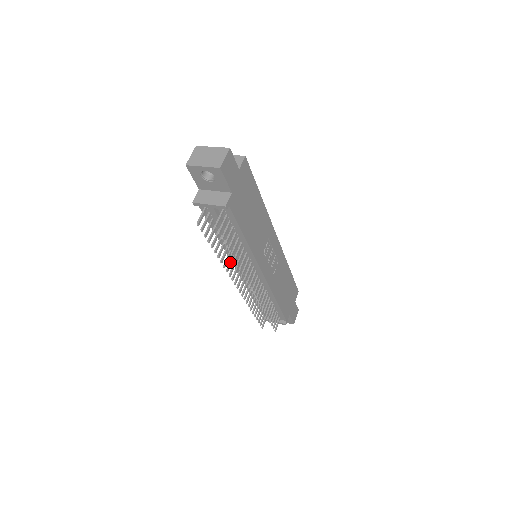
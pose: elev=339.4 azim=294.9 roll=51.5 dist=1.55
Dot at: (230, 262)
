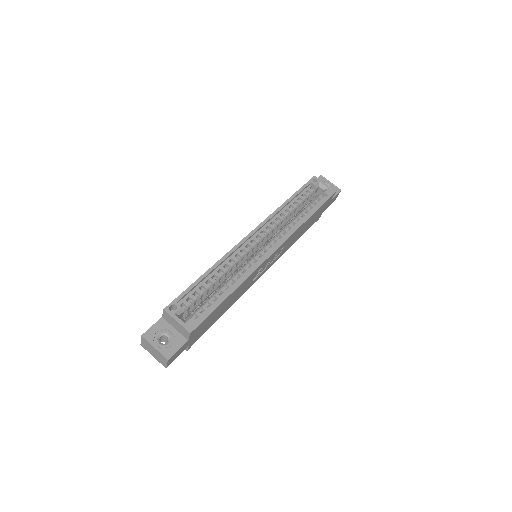
Dot at: occluded
